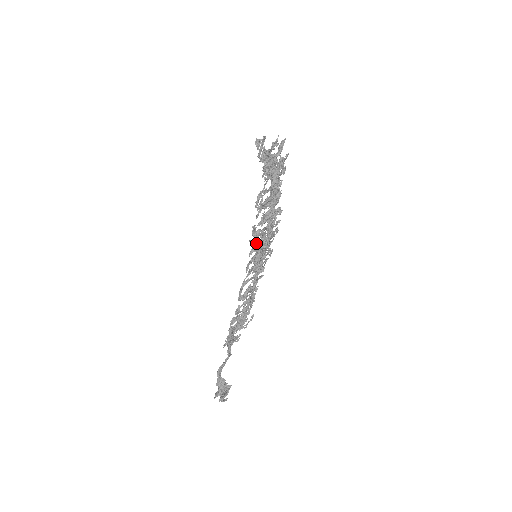
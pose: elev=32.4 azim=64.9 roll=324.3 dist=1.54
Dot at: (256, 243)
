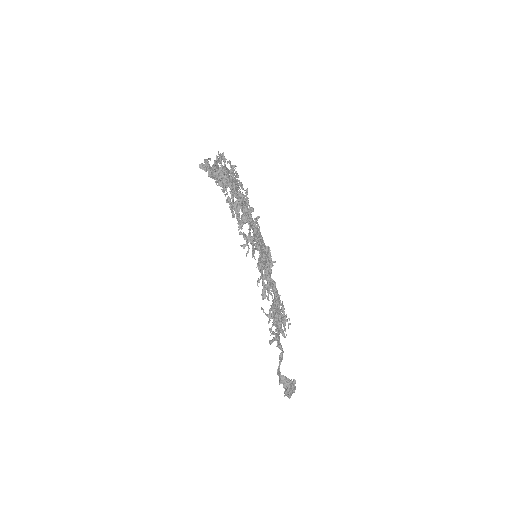
Dot at: (246, 245)
